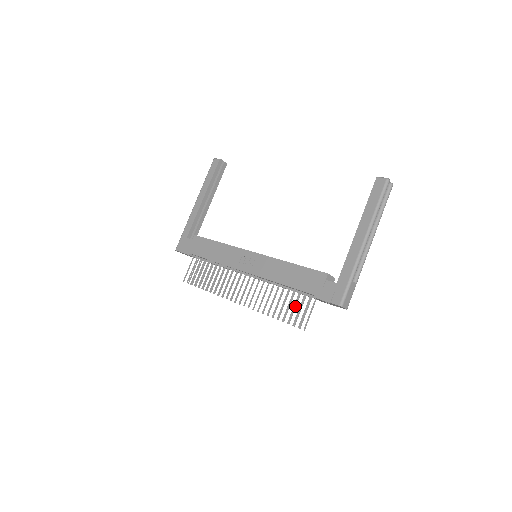
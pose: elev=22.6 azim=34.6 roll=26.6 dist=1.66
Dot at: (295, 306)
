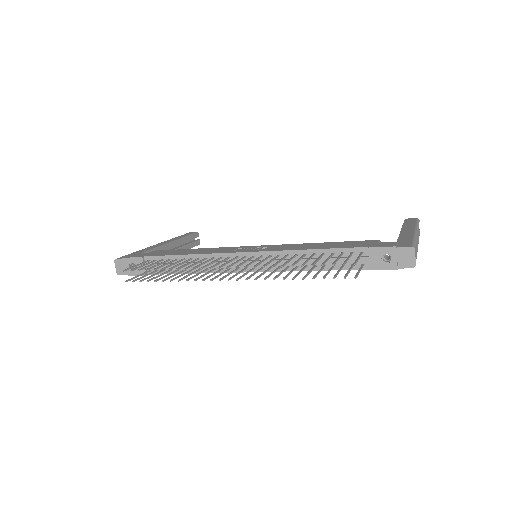
Dot at: (338, 257)
